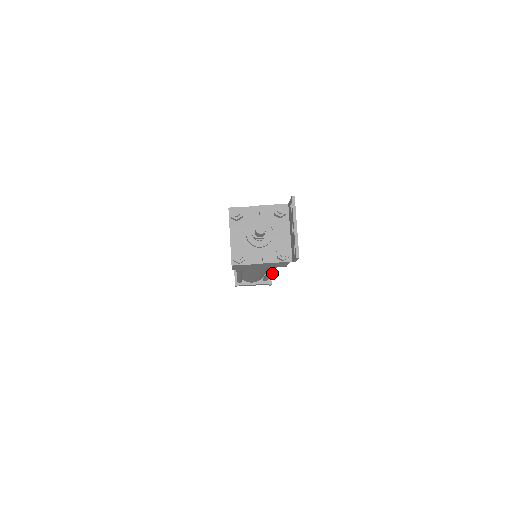
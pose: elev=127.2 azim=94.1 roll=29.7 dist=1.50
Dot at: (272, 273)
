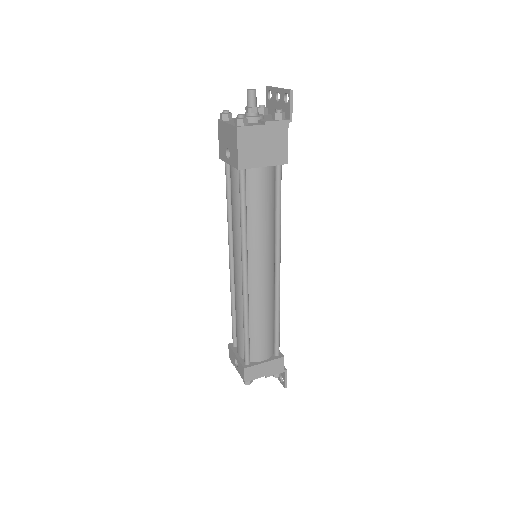
Dot at: occluded
